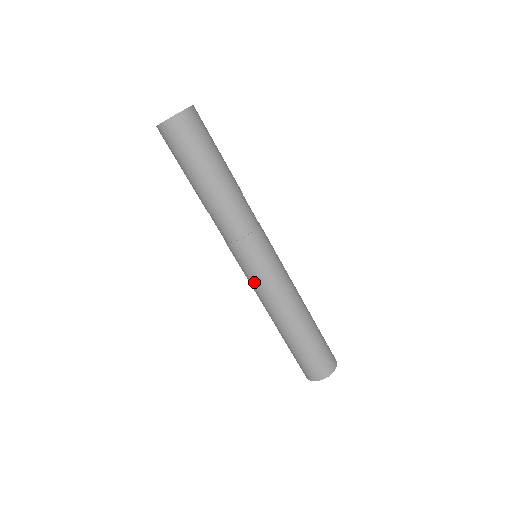
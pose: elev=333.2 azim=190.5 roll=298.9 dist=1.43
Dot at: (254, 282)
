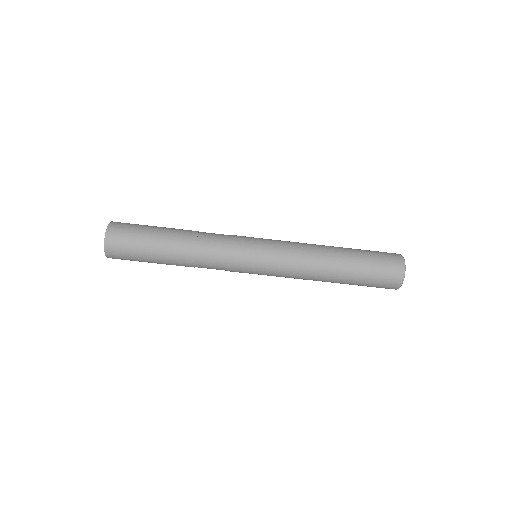
Dot at: (273, 273)
